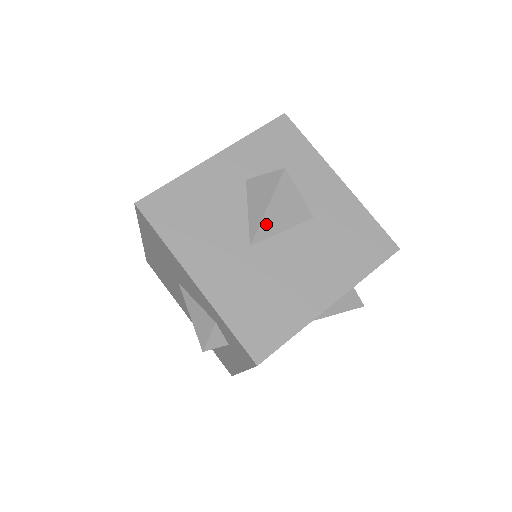
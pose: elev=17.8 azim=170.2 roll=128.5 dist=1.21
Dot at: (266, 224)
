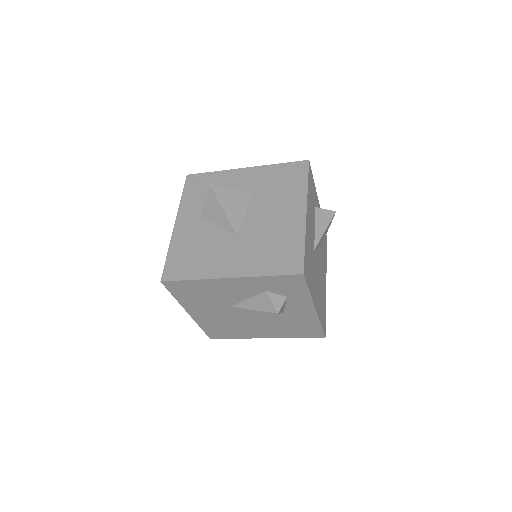
Dot at: (232, 219)
